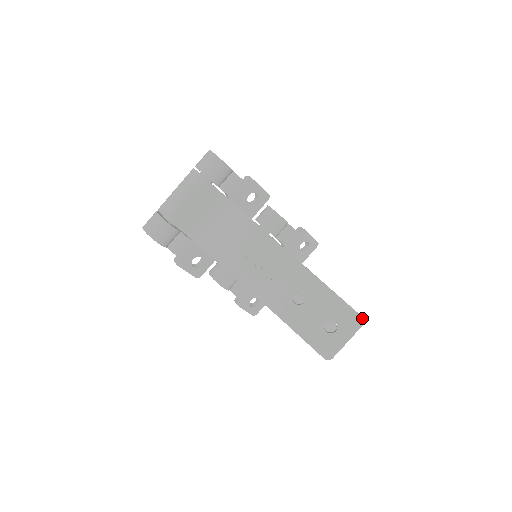
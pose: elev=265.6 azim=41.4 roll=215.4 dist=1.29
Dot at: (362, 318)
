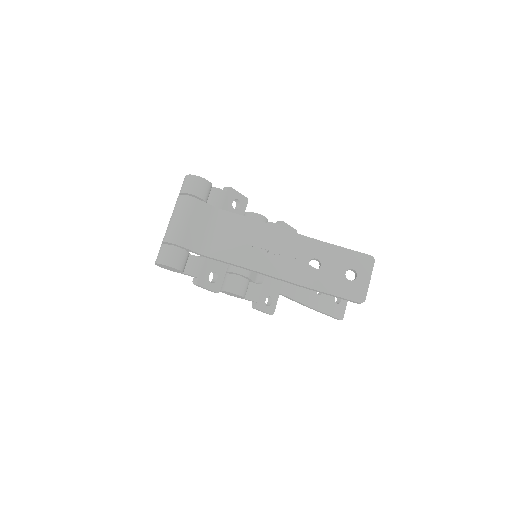
Dot at: (371, 256)
